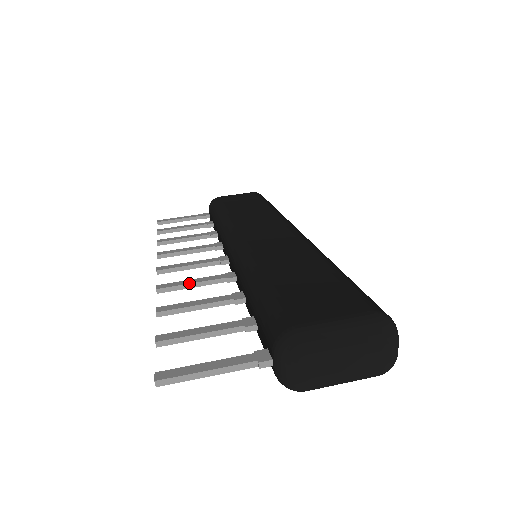
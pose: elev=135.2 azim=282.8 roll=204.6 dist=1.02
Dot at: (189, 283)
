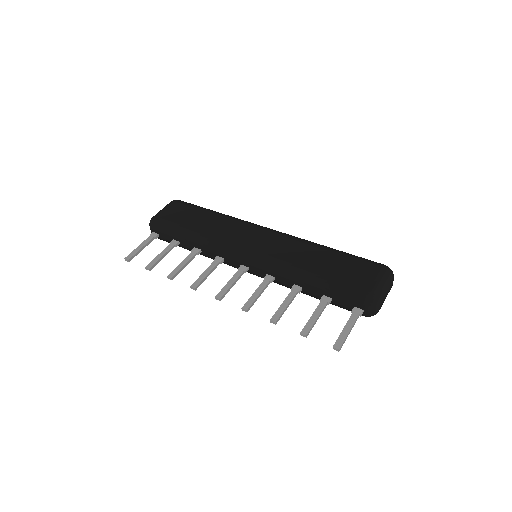
Dot at: (258, 296)
